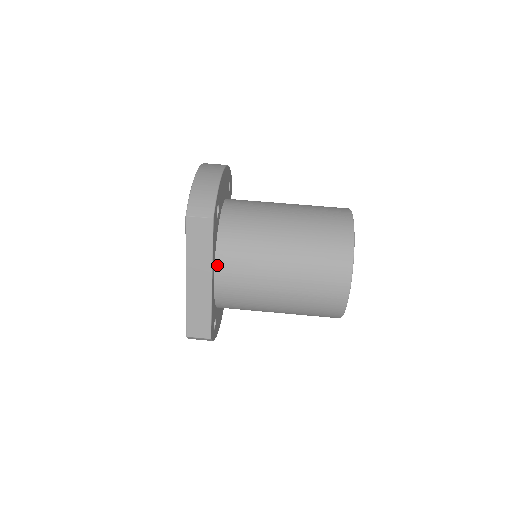
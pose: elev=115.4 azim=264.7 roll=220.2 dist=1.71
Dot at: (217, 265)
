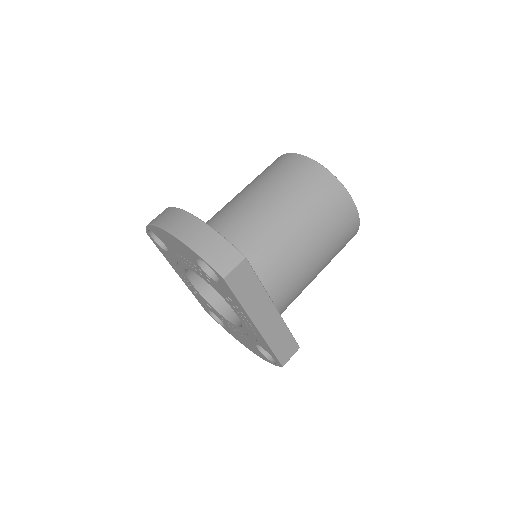
Dot at: occluded
